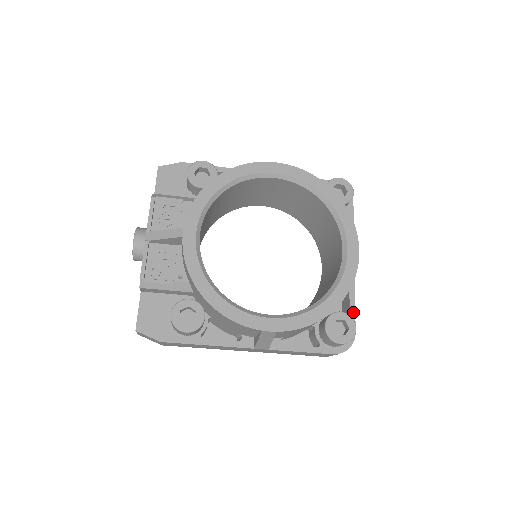
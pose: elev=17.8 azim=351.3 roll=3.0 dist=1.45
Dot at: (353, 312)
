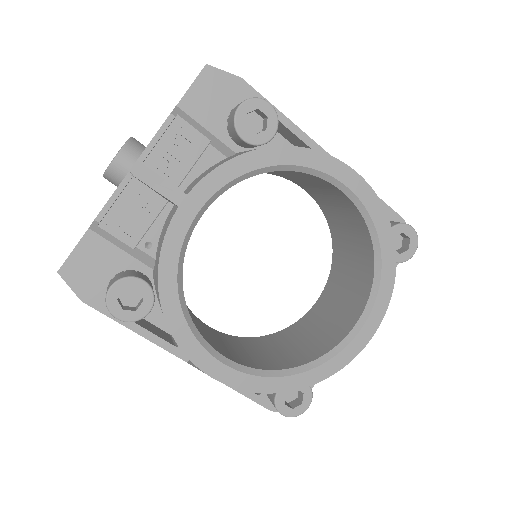
Dot at: occluded
